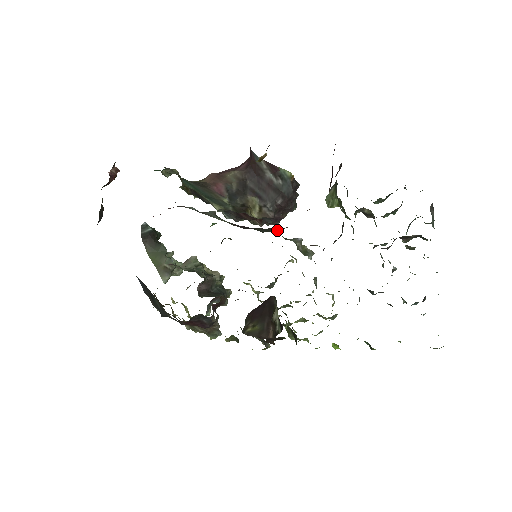
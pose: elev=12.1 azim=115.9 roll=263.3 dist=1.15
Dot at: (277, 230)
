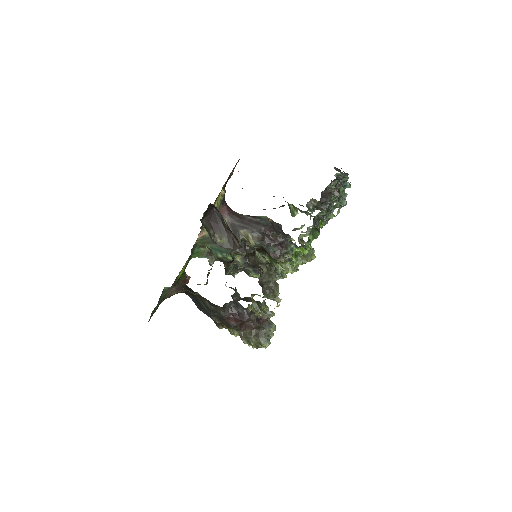
Dot at: occluded
